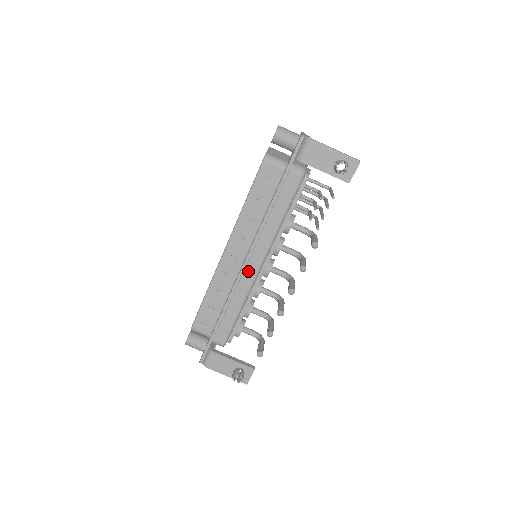
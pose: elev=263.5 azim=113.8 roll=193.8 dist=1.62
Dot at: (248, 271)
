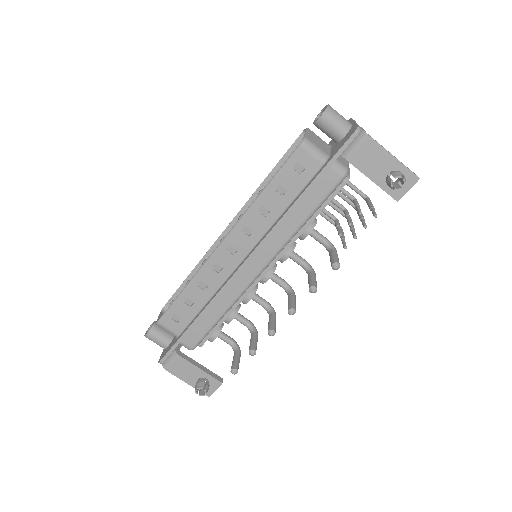
Dot at: (244, 274)
